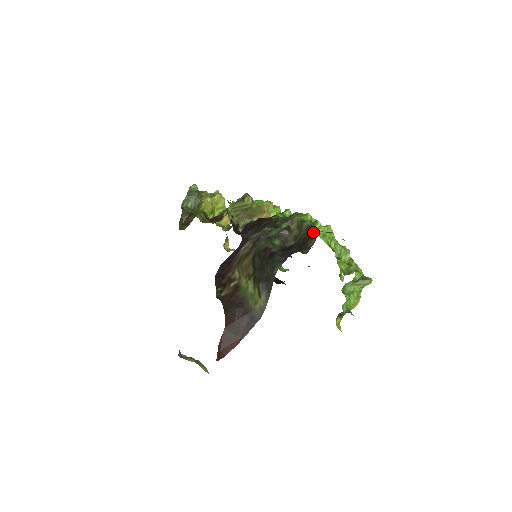
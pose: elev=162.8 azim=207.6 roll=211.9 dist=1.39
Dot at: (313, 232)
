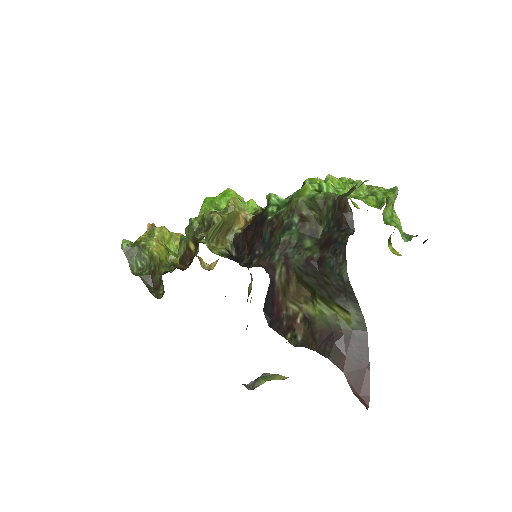
Dot at: (339, 203)
